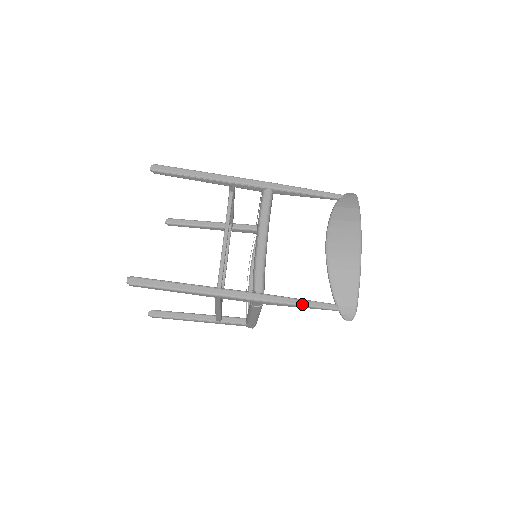
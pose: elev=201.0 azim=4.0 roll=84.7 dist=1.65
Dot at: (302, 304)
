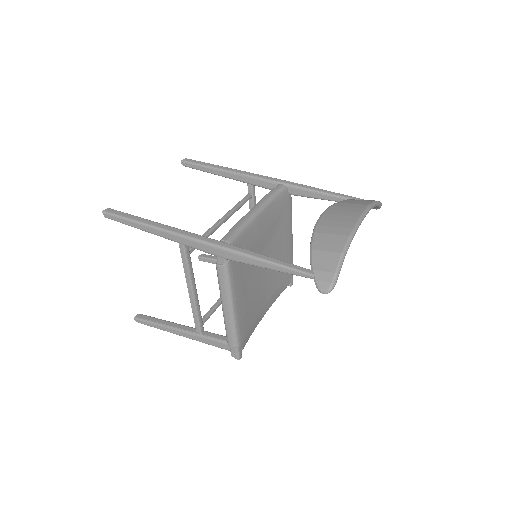
Dot at: (268, 260)
